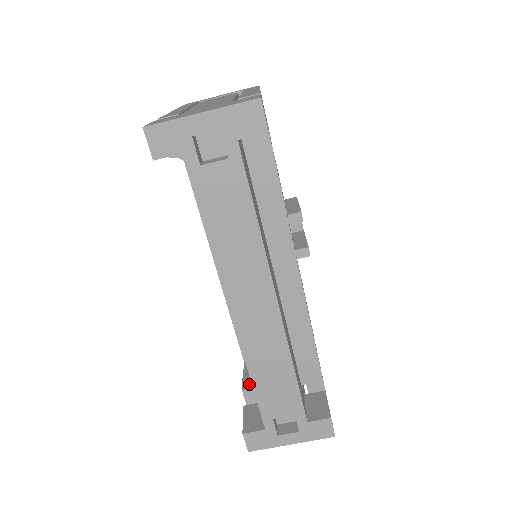
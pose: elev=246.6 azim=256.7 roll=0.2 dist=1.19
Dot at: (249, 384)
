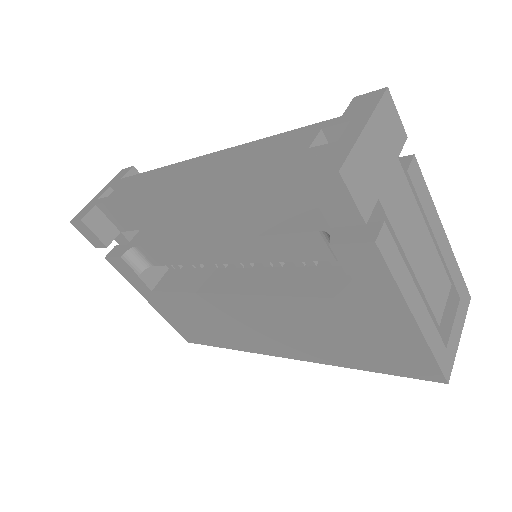
Dot at: (331, 239)
